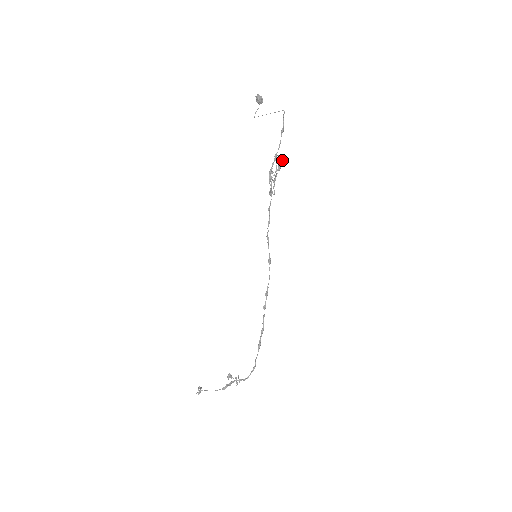
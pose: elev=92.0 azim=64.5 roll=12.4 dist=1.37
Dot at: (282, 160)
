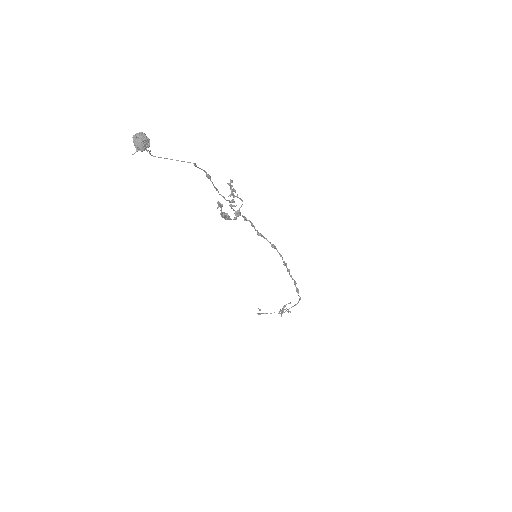
Dot at: (230, 196)
